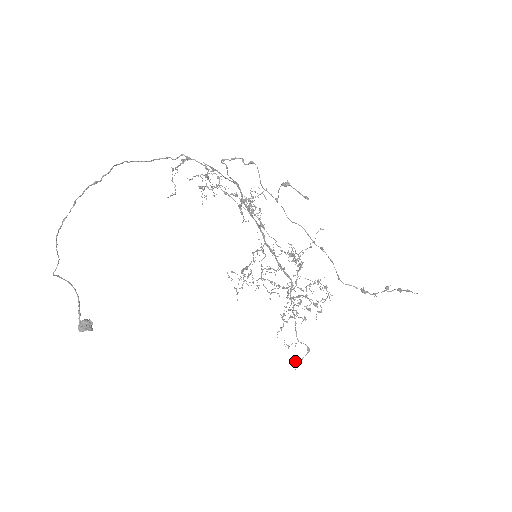
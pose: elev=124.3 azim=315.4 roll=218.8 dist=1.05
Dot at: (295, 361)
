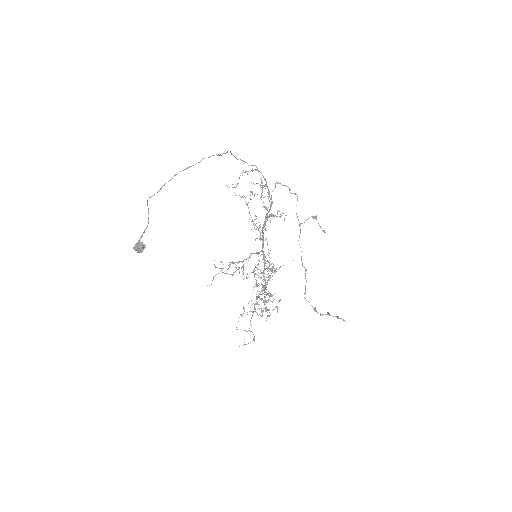
Dot at: occluded
